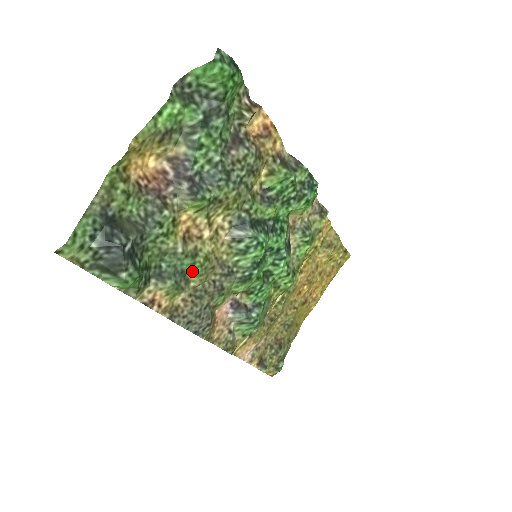
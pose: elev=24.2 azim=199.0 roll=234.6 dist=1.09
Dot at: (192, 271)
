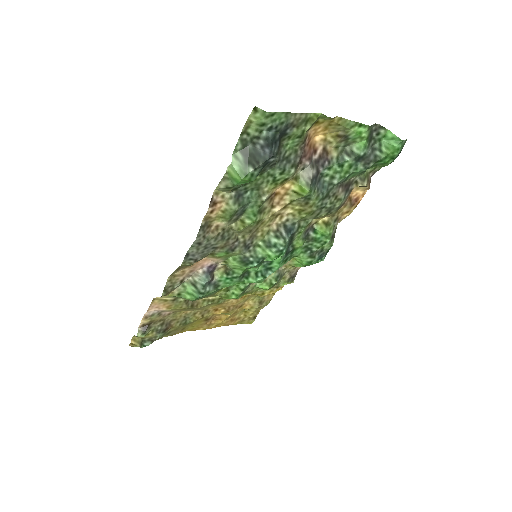
Dot at: (246, 218)
